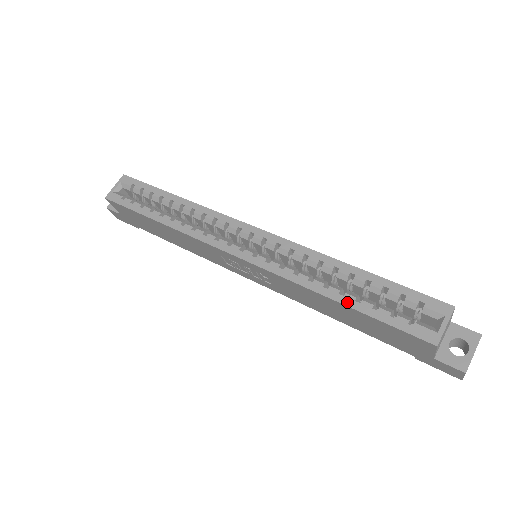
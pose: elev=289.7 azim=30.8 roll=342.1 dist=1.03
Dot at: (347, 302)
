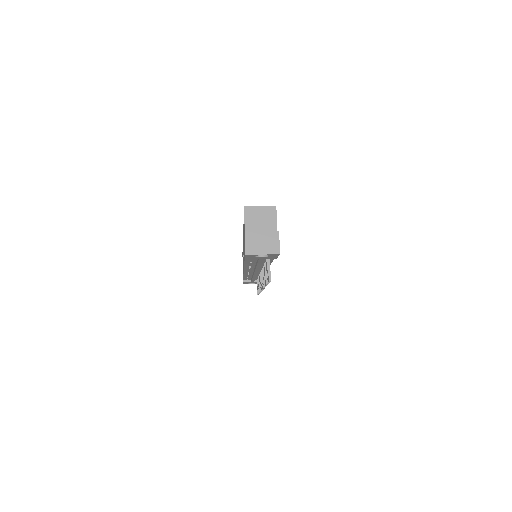
Dot at: occluded
